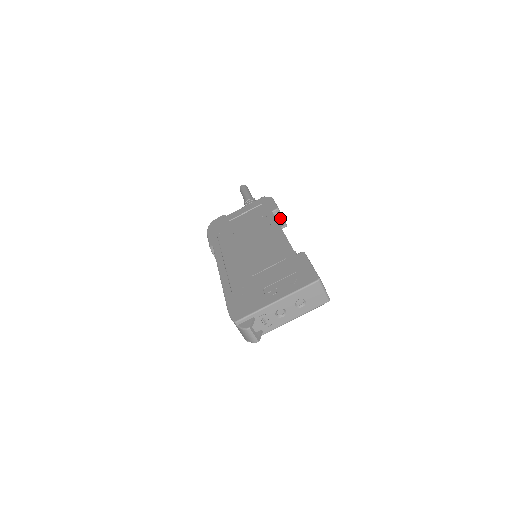
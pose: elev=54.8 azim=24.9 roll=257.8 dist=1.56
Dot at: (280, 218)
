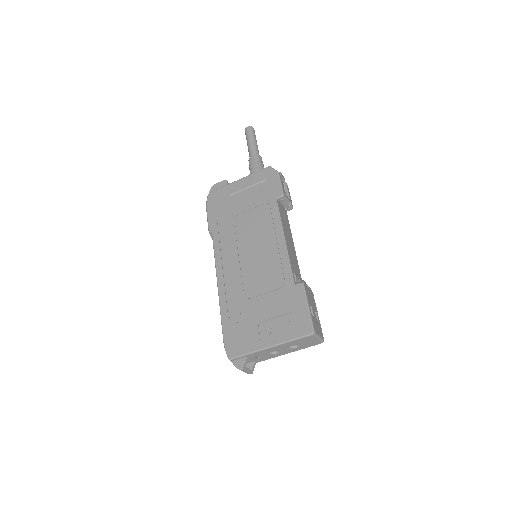
Dot at: (285, 203)
